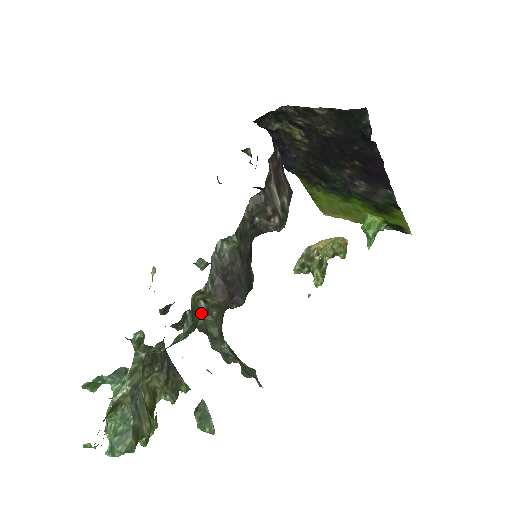
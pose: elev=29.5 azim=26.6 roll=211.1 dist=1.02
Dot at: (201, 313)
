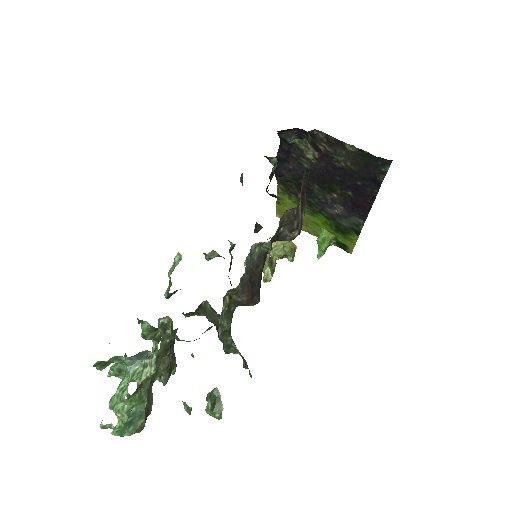
Dot at: (224, 307)
